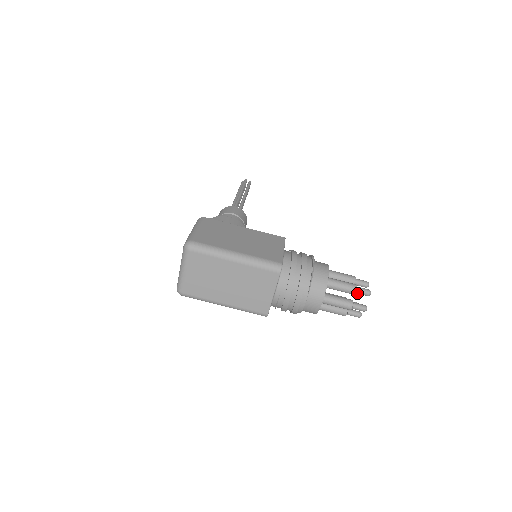
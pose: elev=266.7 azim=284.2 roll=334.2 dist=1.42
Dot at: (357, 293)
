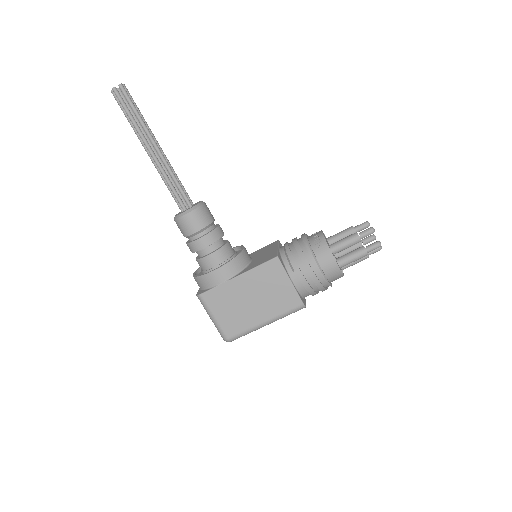
Dot at: (368, 250)
